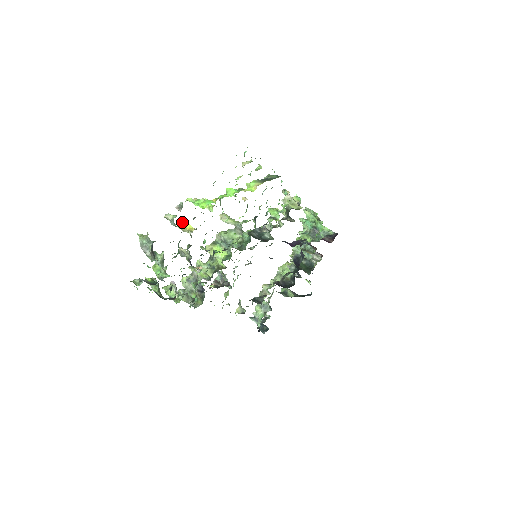
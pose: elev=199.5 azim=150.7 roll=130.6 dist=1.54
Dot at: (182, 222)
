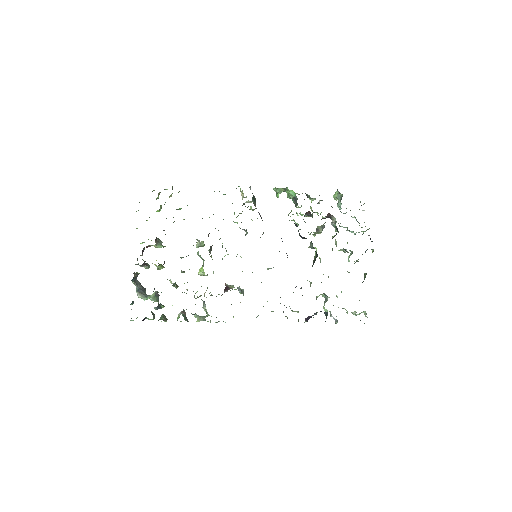
Dot at: occluded
